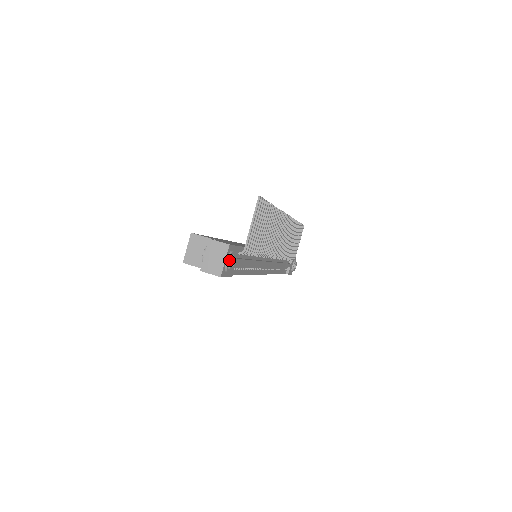
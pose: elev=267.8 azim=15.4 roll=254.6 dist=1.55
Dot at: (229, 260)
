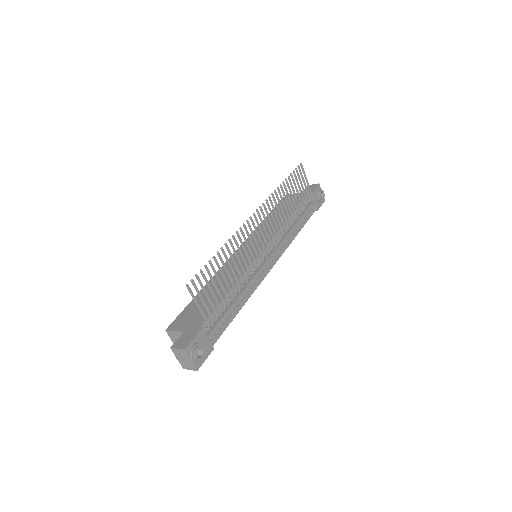
Dot at: (194, 357)
